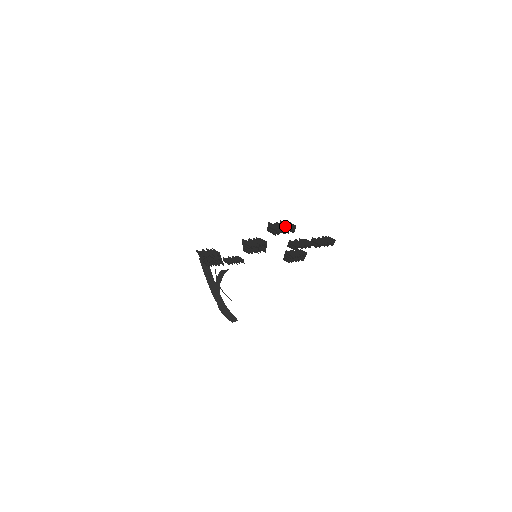
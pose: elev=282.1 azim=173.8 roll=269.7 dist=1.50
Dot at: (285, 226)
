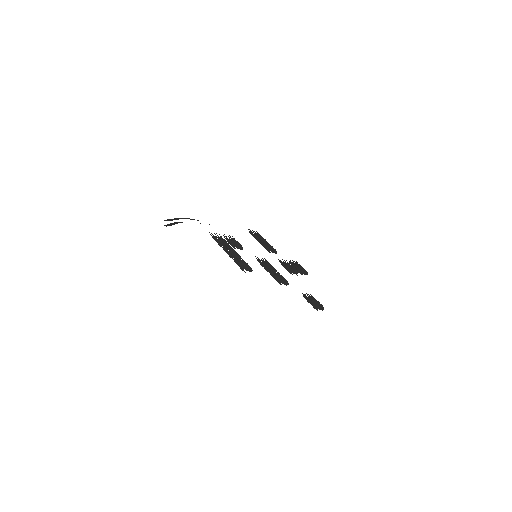
Dot at: occluded
